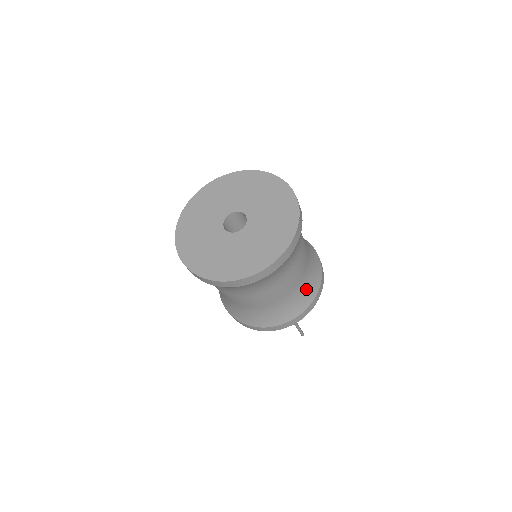
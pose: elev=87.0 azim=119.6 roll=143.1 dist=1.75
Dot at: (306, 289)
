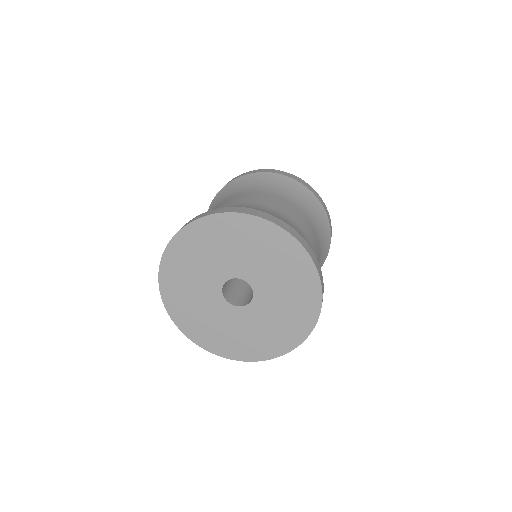
Dot at: occluded
